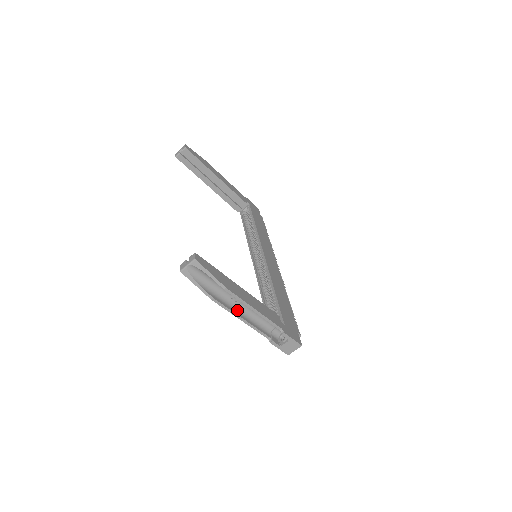
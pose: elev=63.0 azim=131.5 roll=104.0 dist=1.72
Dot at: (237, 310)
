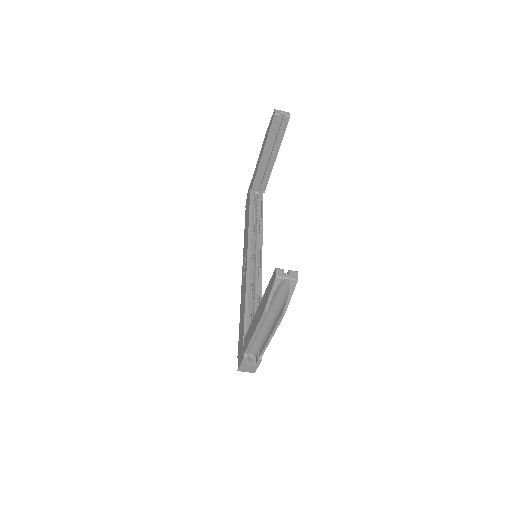
Dot at: occluded
